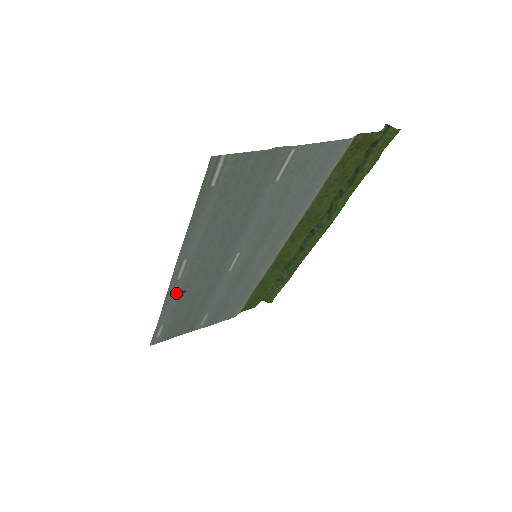
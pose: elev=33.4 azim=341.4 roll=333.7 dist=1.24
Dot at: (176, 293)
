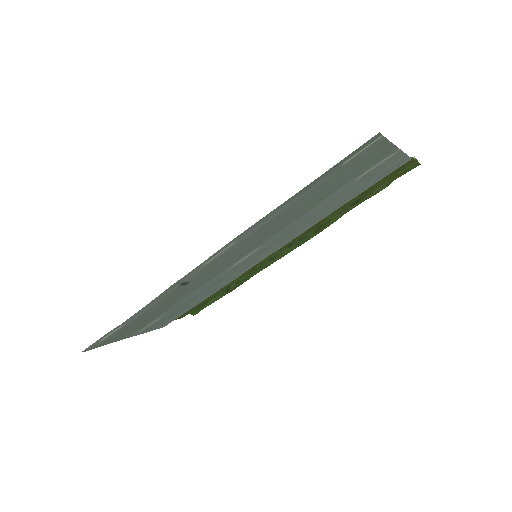
Dot at: (180, 283)
